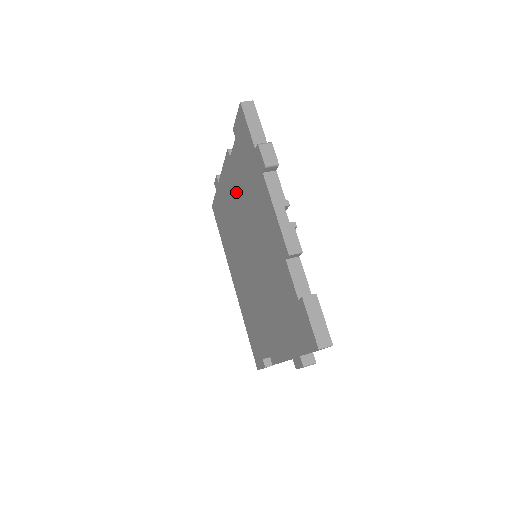
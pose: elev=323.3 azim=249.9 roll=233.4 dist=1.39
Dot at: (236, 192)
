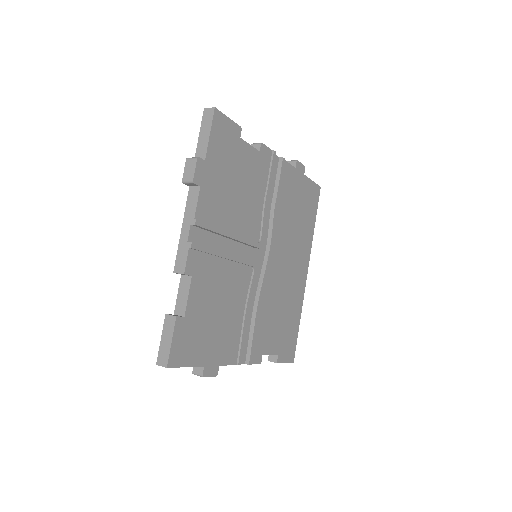
Dot at: occluded
